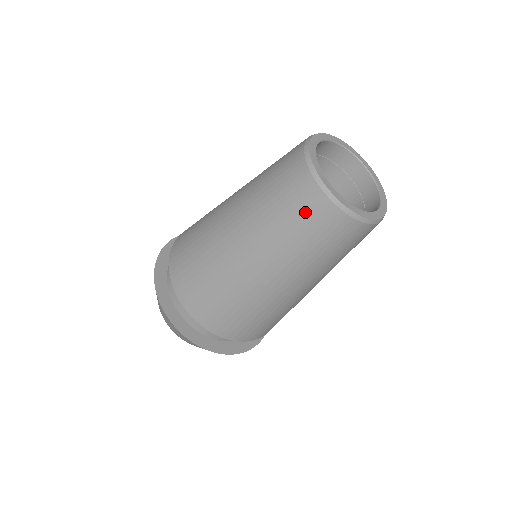
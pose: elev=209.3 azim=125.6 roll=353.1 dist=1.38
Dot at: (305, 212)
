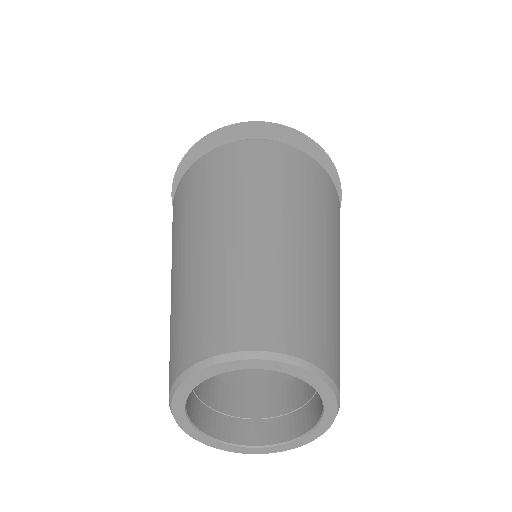
Dot at: occluded
